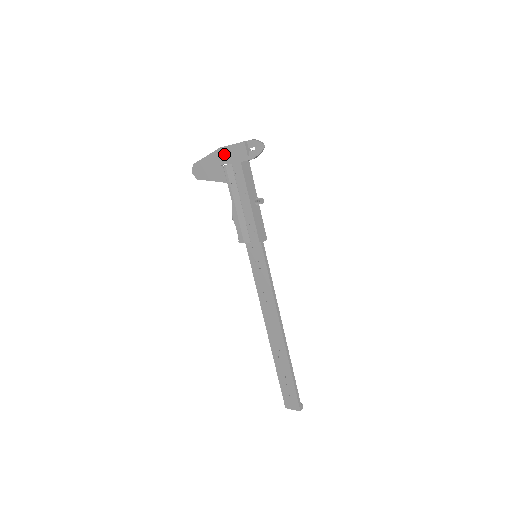
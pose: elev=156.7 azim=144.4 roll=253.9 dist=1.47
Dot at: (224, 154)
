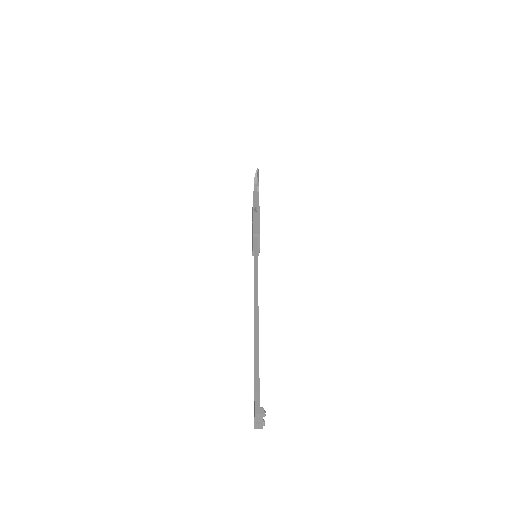
Dot at: occluded
